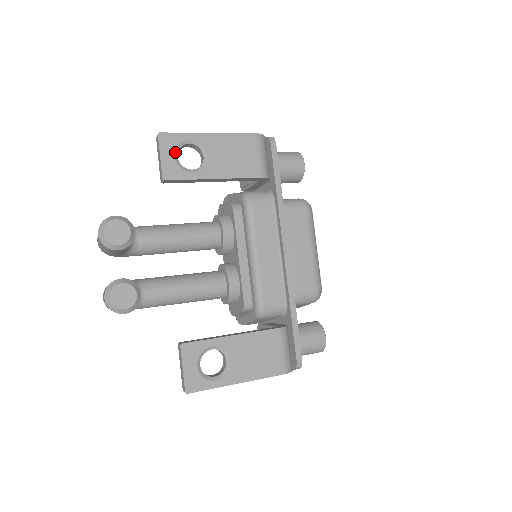
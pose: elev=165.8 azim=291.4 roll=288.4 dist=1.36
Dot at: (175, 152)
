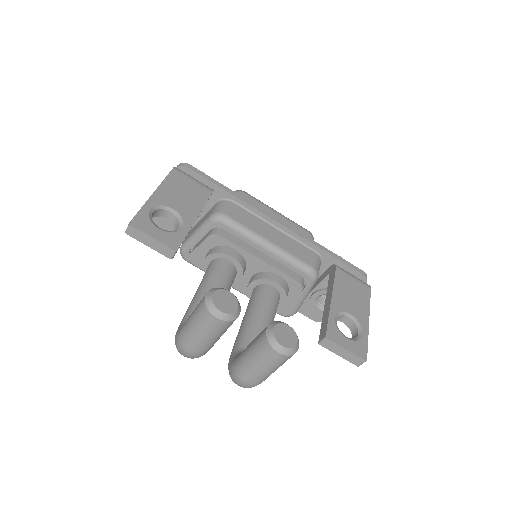
Dot at: (155, 226)
